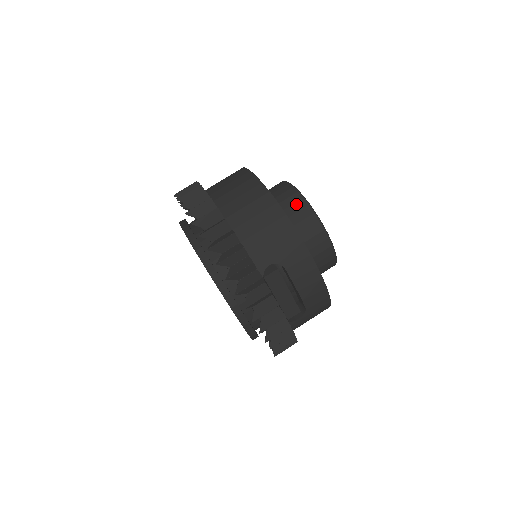
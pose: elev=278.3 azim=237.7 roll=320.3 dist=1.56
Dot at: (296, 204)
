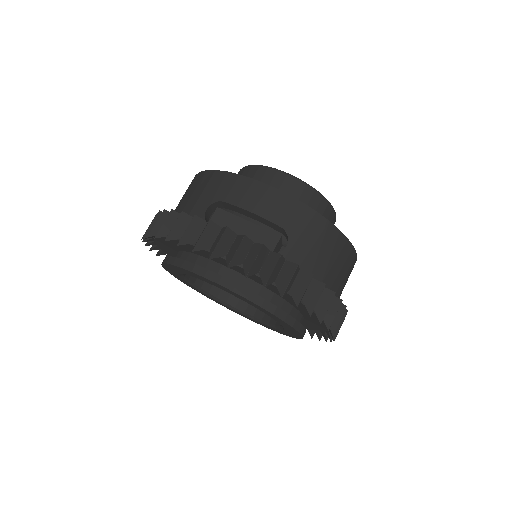
Dot at: occluded
